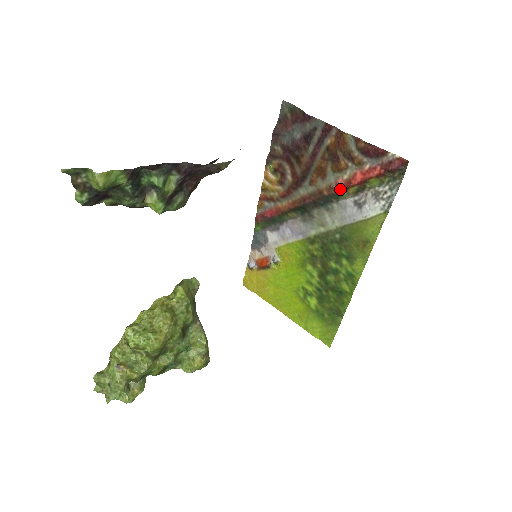
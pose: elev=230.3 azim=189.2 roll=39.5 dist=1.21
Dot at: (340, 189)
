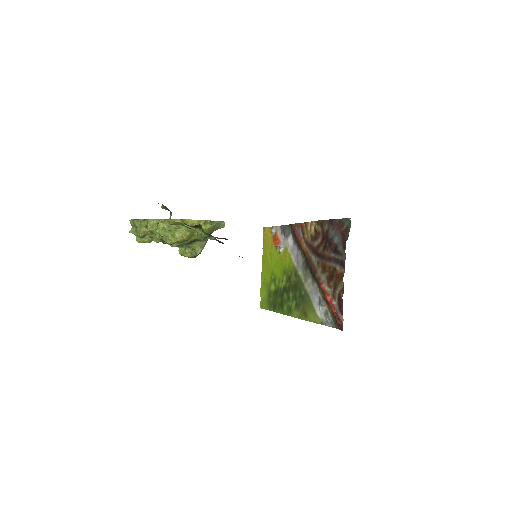
Dot at: (321, 286)
